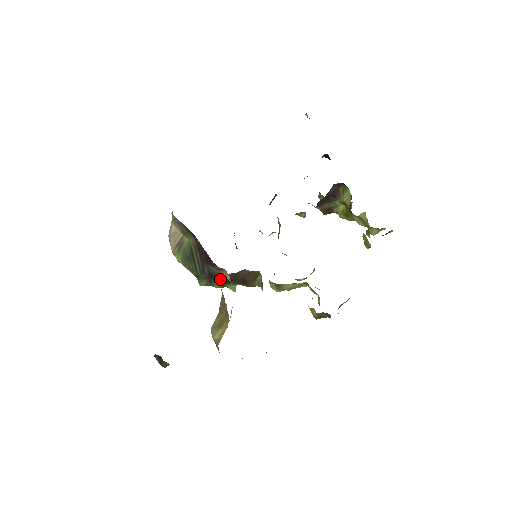
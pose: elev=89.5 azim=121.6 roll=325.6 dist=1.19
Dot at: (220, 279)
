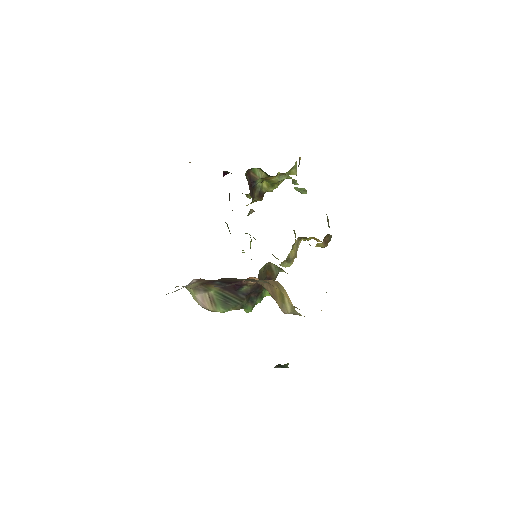
Dot at: (255, 293)
